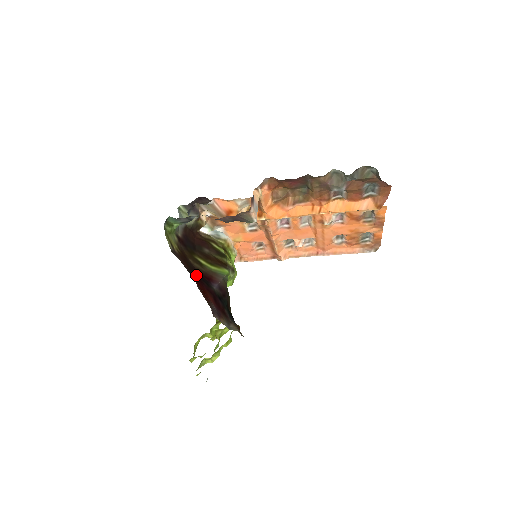
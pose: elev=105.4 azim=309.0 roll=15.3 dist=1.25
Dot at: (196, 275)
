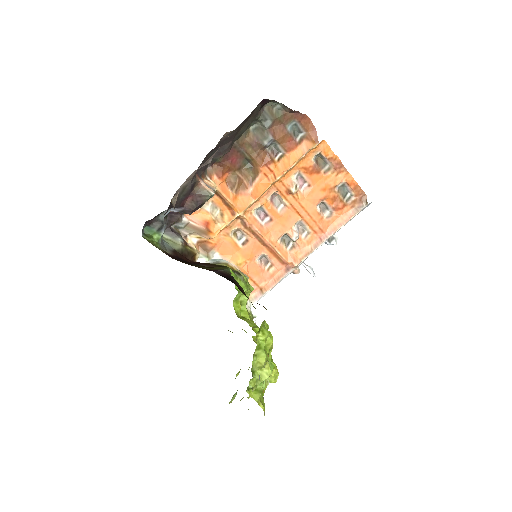
Dot at: occluded
